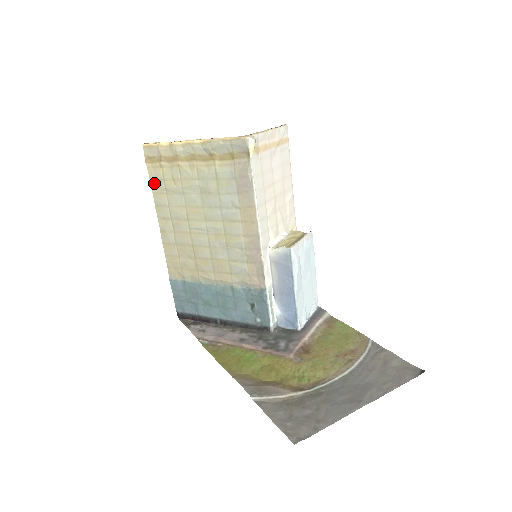
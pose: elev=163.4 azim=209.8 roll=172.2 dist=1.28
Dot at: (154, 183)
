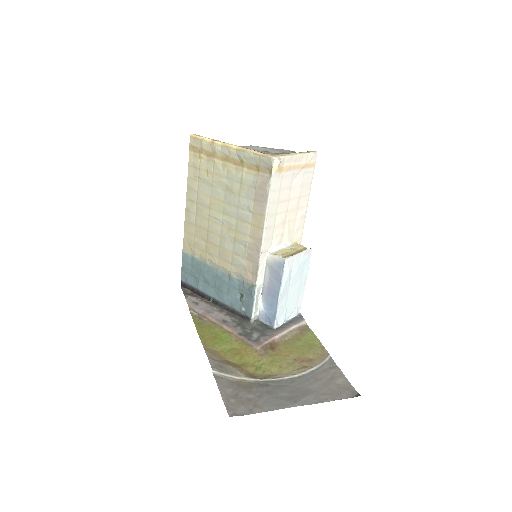
Dot at: (191, 169)
